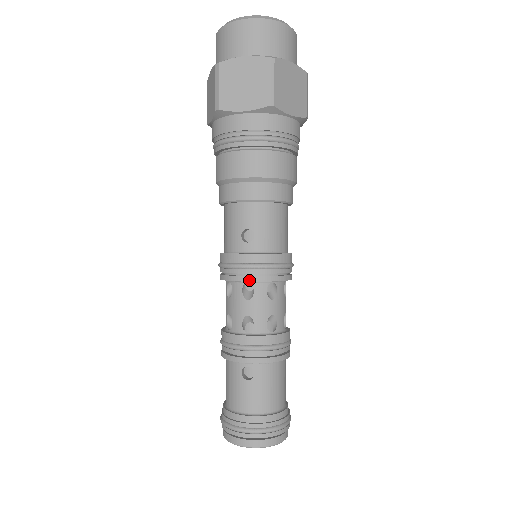
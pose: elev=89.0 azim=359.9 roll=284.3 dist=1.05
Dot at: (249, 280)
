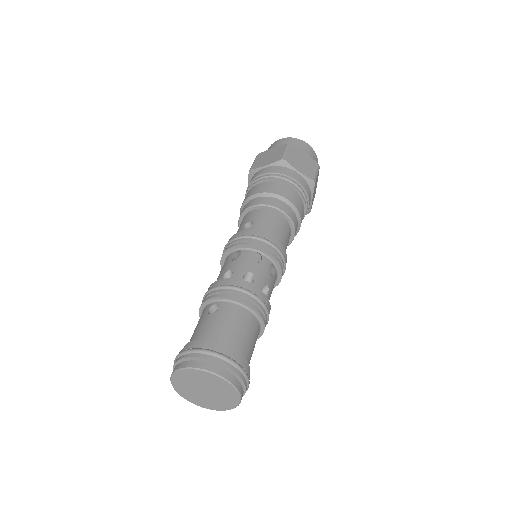
Dot at: (238, 244)
